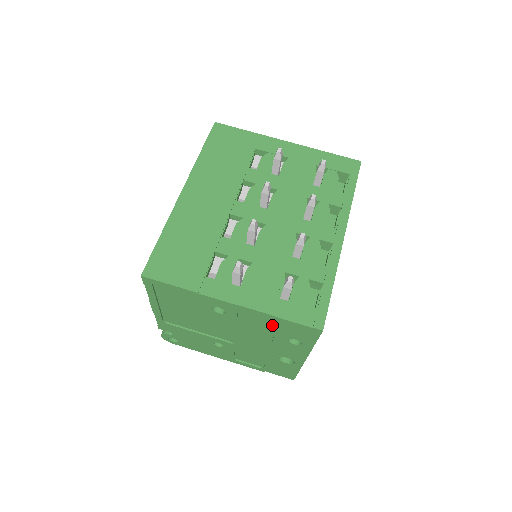
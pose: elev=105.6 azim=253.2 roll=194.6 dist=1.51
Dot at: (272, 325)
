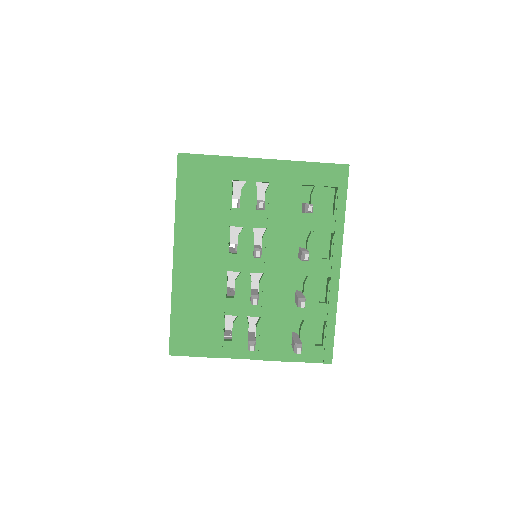
Dot at: occluded
